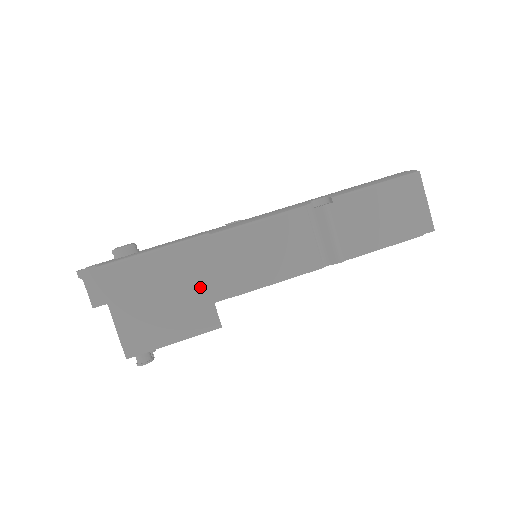
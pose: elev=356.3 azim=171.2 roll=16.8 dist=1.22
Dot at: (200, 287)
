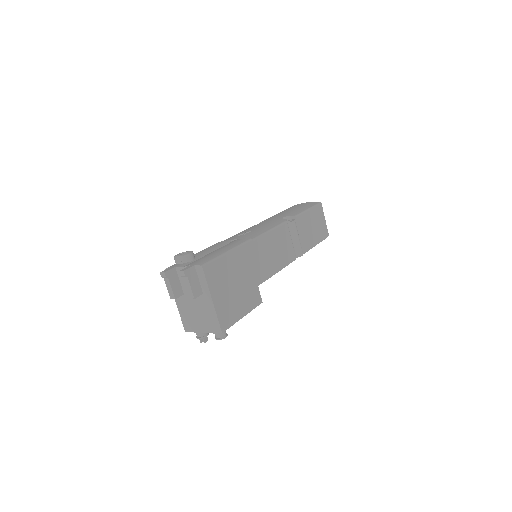
Dot at: (251, 276)
